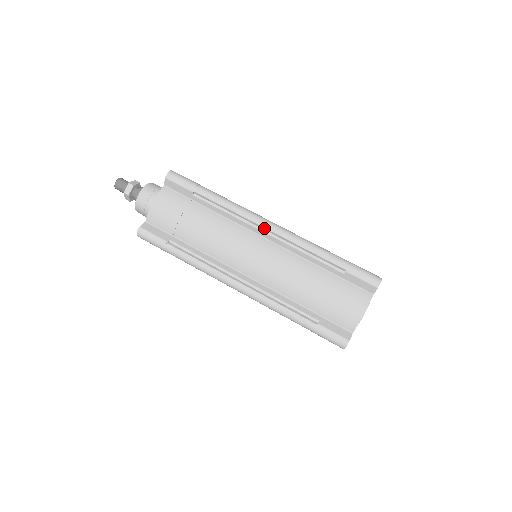
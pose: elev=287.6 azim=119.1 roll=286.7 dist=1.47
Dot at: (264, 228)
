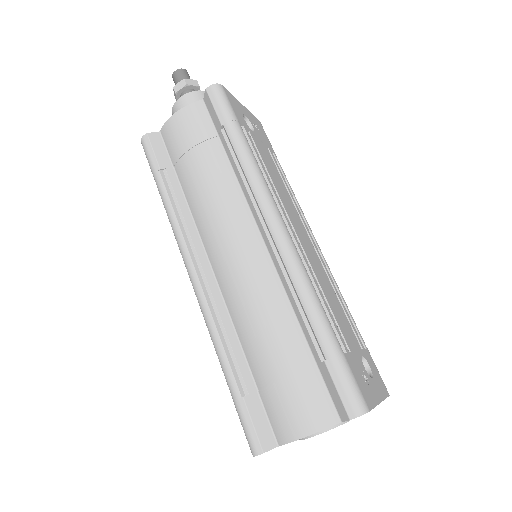
Dot at: (267, 226)
